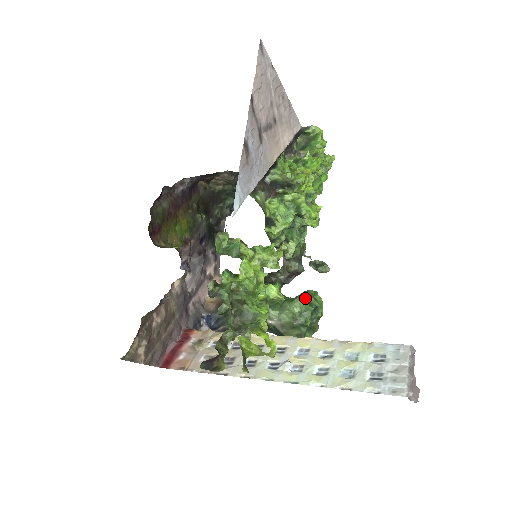
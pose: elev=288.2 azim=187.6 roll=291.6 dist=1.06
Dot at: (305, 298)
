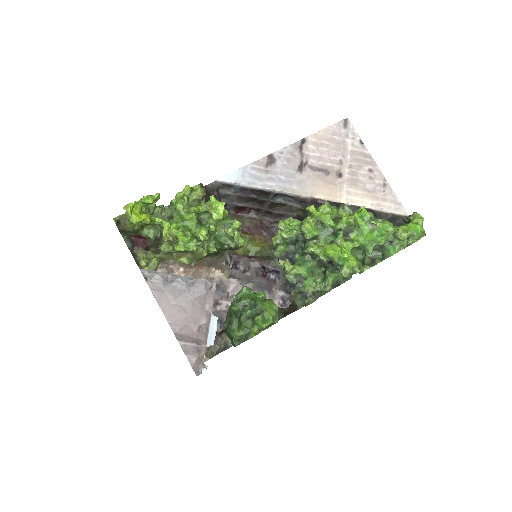
Dot at: occluded
